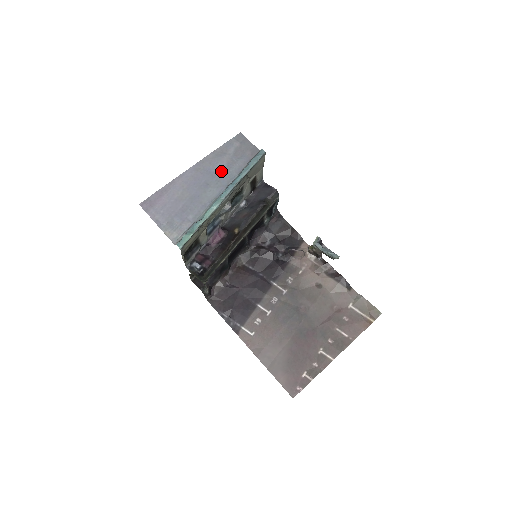
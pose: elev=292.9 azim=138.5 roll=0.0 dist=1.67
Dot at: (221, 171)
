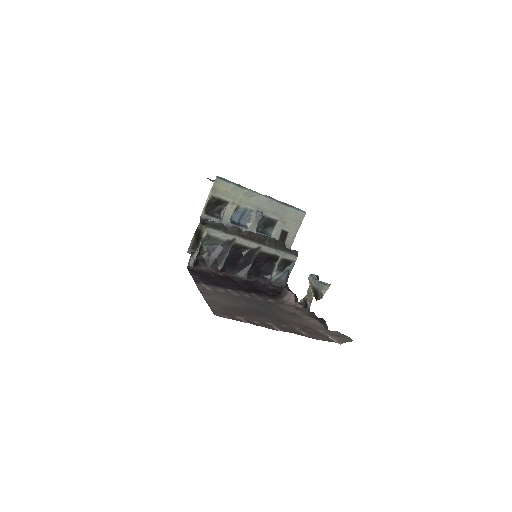
Dot at: occluded
